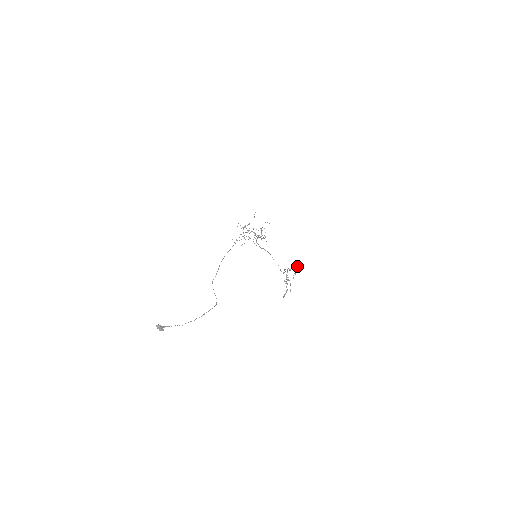
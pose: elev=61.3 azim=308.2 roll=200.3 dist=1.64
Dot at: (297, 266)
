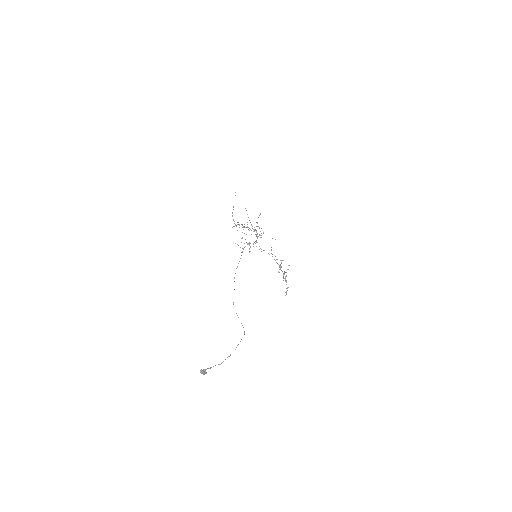
Dot at: occluded
